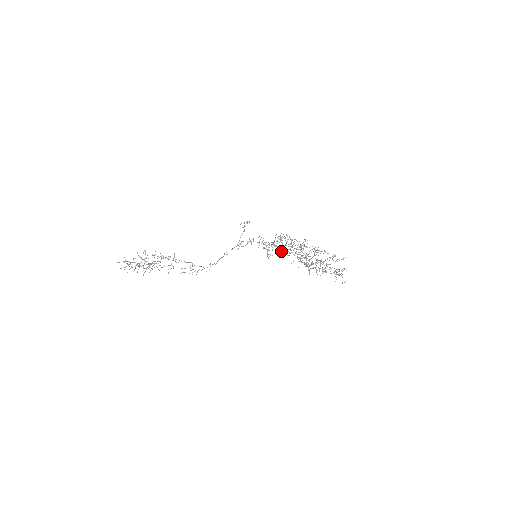
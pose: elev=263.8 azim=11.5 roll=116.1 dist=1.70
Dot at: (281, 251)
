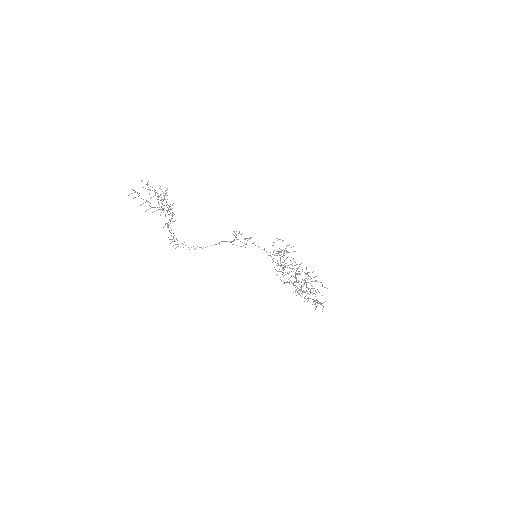
Dot at: occluded
